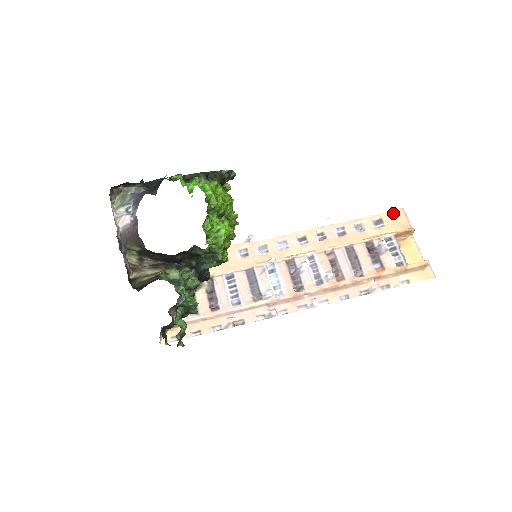
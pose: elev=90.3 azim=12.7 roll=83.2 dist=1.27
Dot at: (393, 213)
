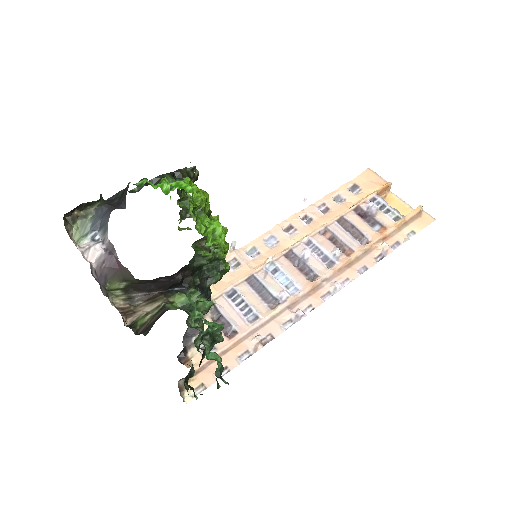
Dot at: (363, 175)
